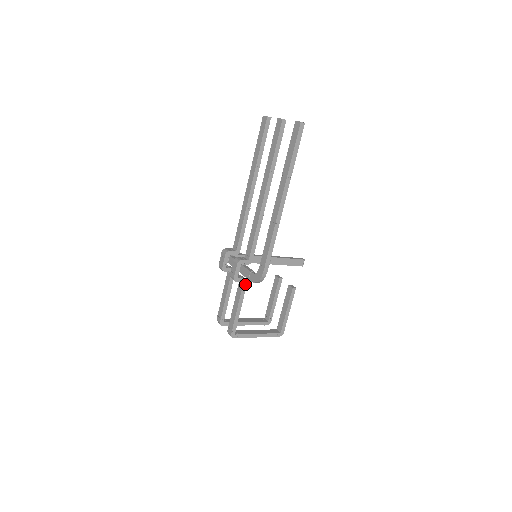
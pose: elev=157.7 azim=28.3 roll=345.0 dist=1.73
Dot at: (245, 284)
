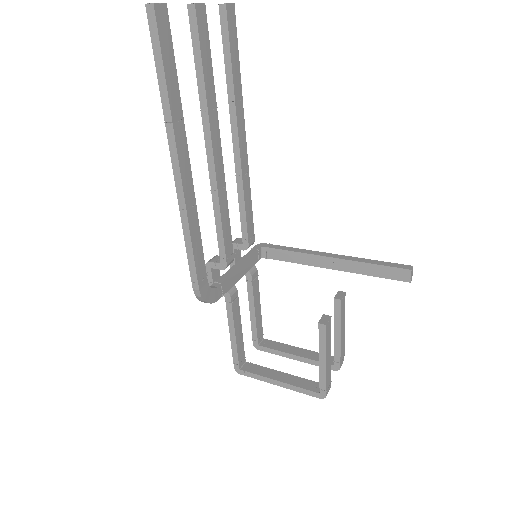
Dot at: (229, 299)
